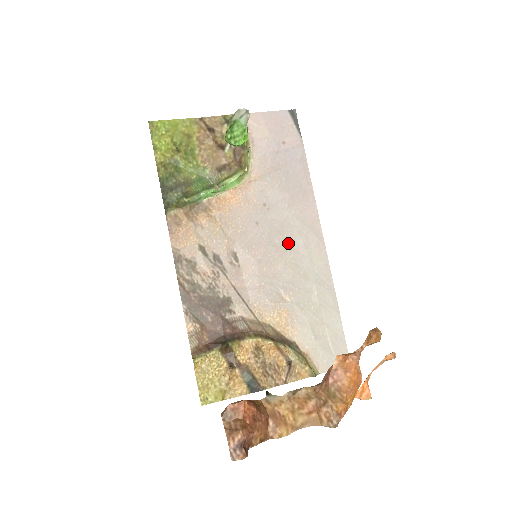
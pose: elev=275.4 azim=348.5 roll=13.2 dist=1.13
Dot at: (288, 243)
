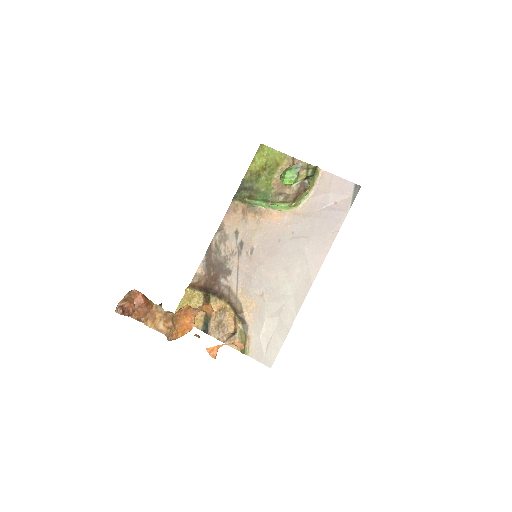
Dot at: (289, 265)
